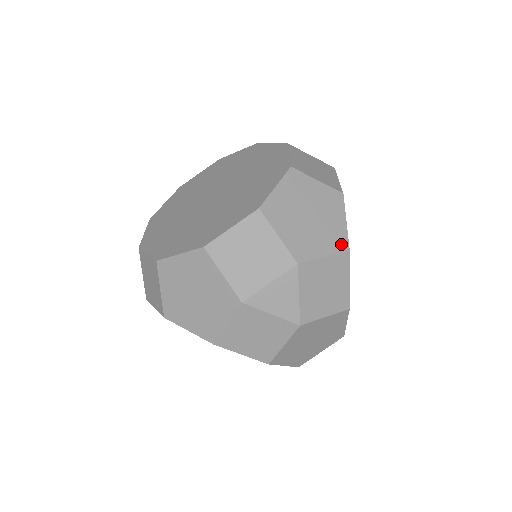
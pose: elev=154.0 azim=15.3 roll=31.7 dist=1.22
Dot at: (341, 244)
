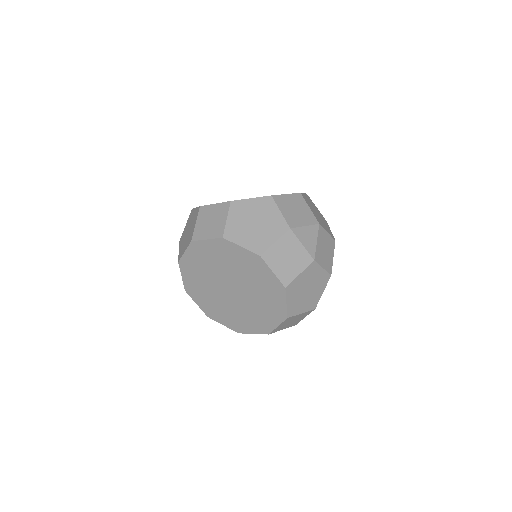
Dot at: (332, 235)
